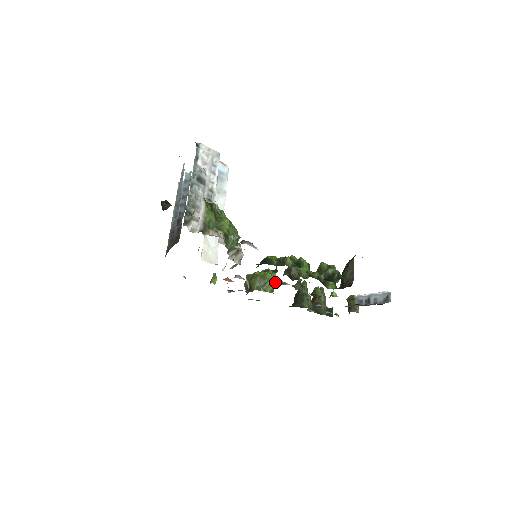
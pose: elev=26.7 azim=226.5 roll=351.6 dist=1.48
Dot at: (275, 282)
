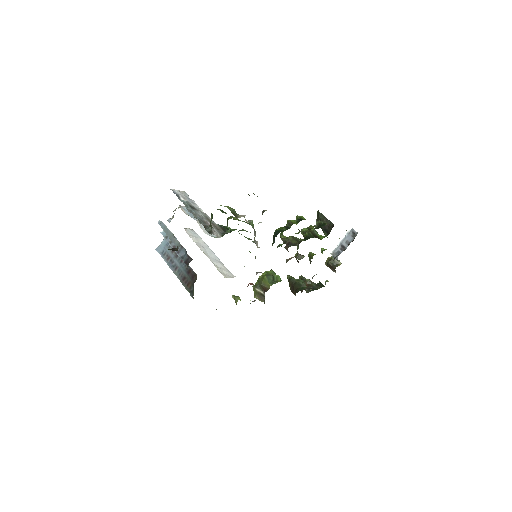
Dot at: occluded
